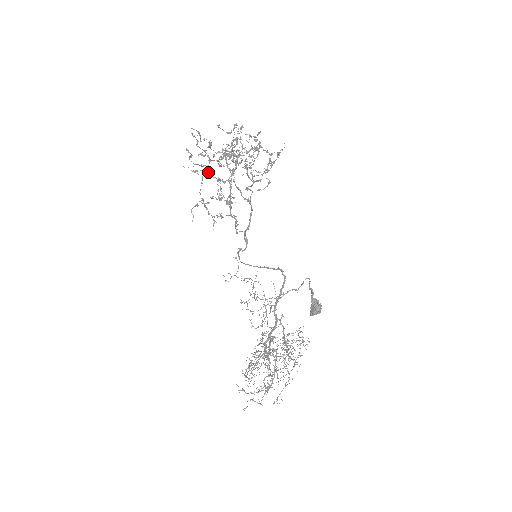
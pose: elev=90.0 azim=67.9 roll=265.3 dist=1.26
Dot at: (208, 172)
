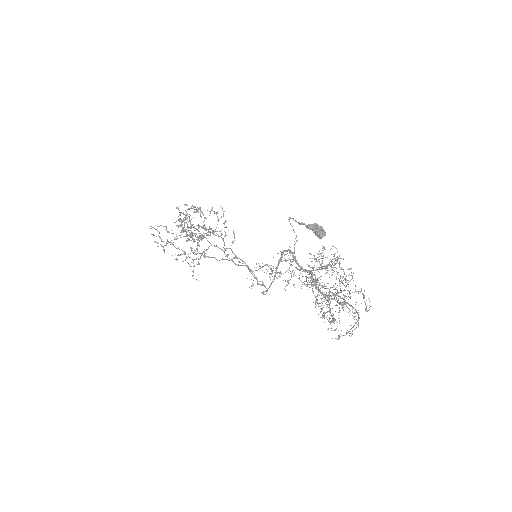
Dot at: occluded
